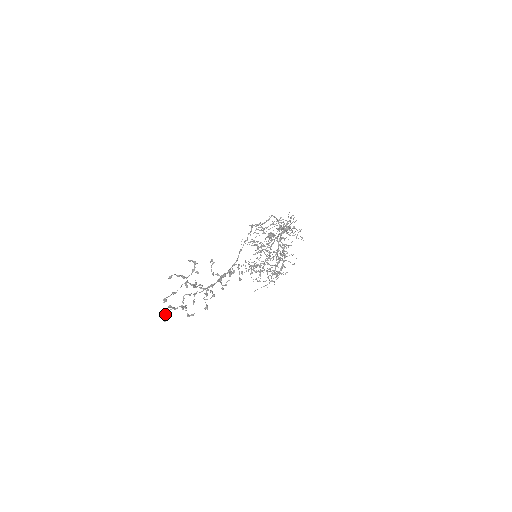
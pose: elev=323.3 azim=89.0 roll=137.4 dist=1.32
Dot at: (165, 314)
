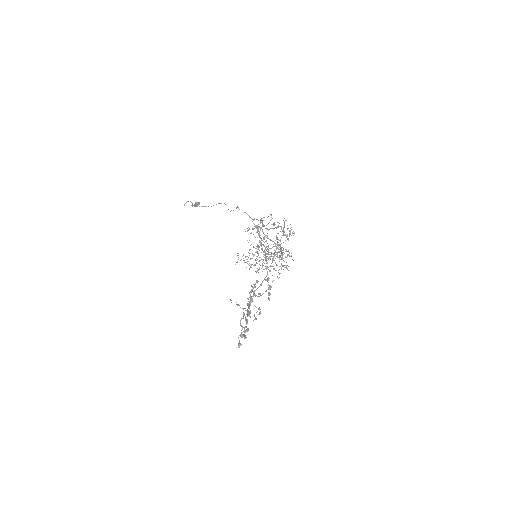
Dot at: (239, 343)
